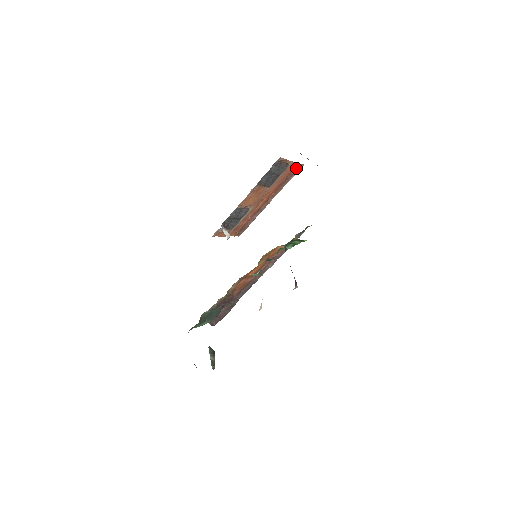
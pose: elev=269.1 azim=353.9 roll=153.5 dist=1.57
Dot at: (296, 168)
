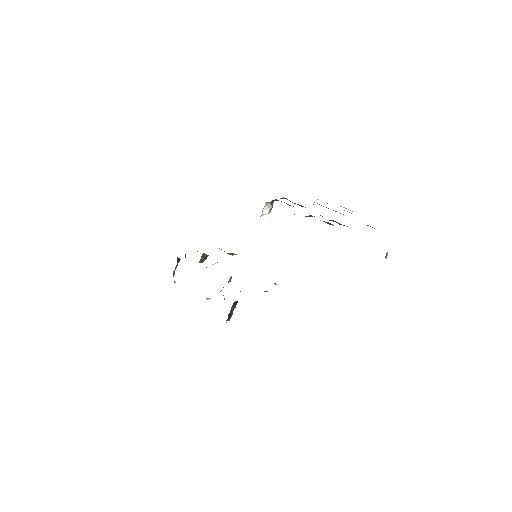
Dot at: occluded
